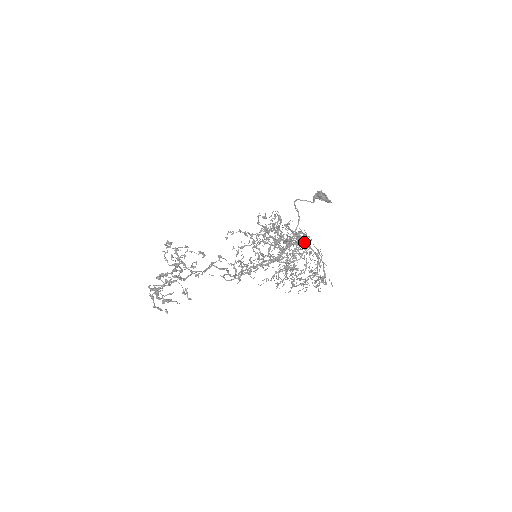
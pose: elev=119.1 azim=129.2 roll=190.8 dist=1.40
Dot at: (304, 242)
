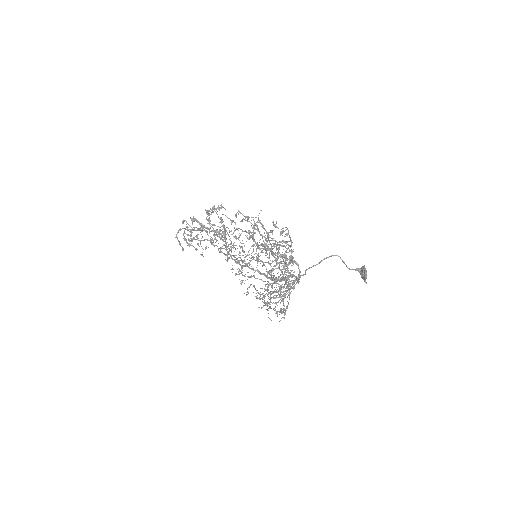
Dot at: (298, 277)
